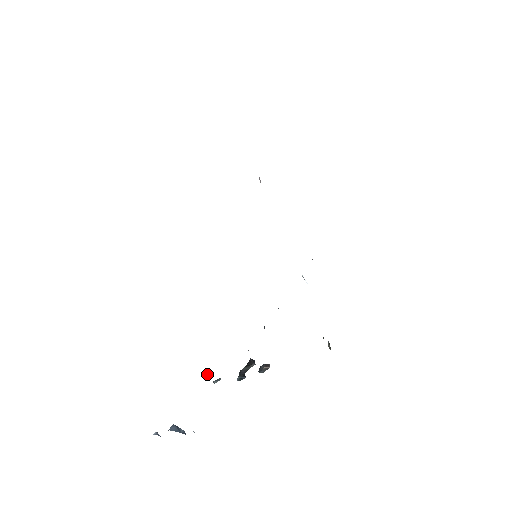
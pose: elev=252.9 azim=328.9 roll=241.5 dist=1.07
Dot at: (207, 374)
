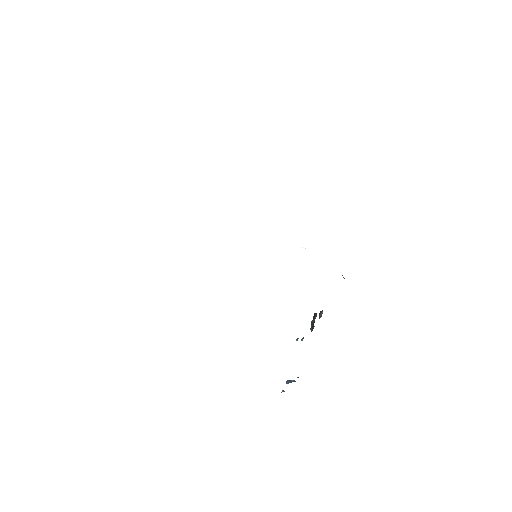
Dot at: (298, 338)
